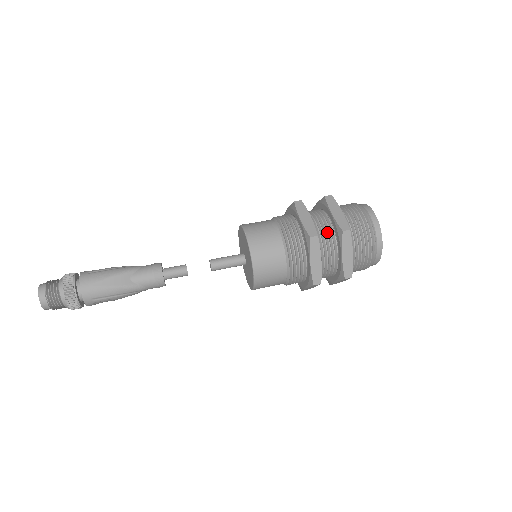
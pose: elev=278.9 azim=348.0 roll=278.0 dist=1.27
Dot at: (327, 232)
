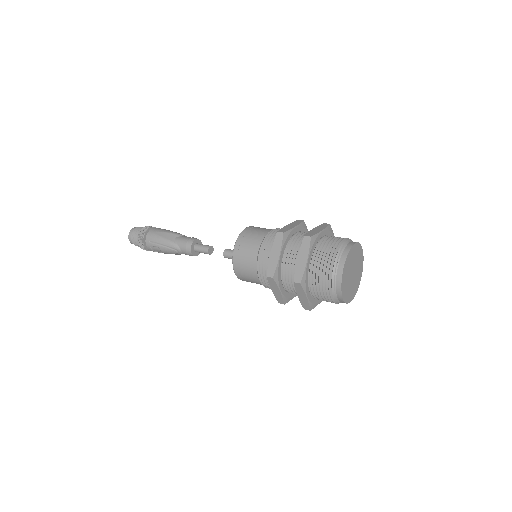
Dot at: (301, 241)
